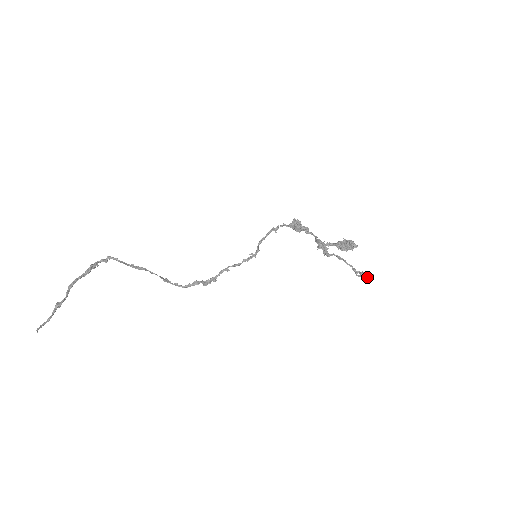
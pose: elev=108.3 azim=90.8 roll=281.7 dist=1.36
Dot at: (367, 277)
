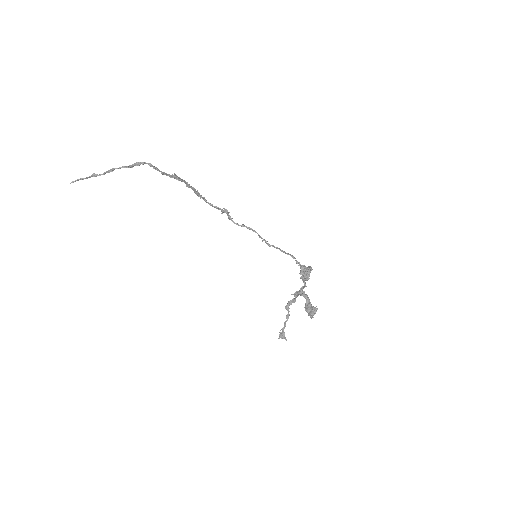
Dot at: (281, 338)
